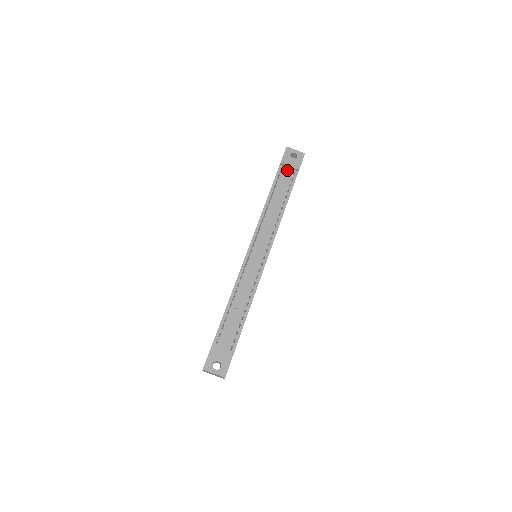
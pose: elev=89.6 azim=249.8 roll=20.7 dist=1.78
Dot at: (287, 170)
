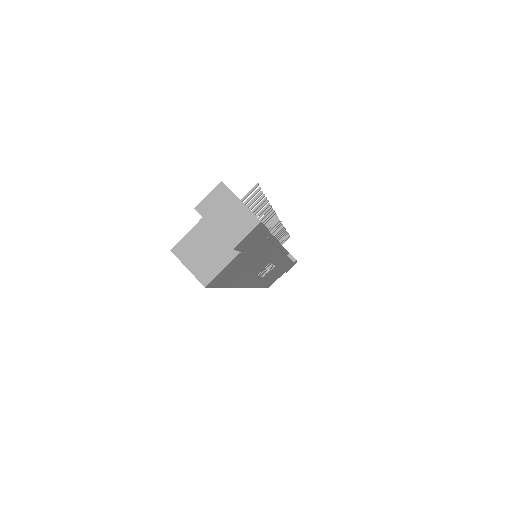
Dot at: occluded
